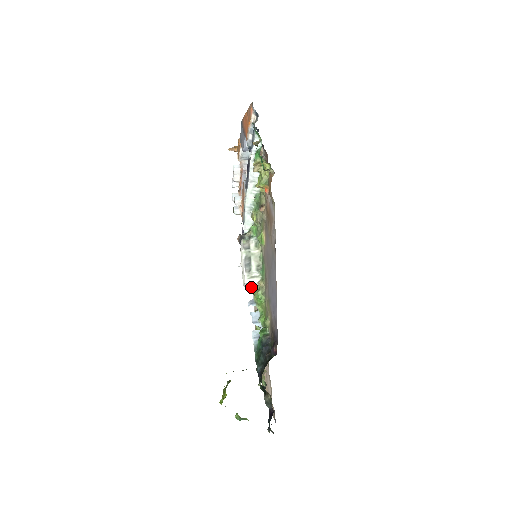
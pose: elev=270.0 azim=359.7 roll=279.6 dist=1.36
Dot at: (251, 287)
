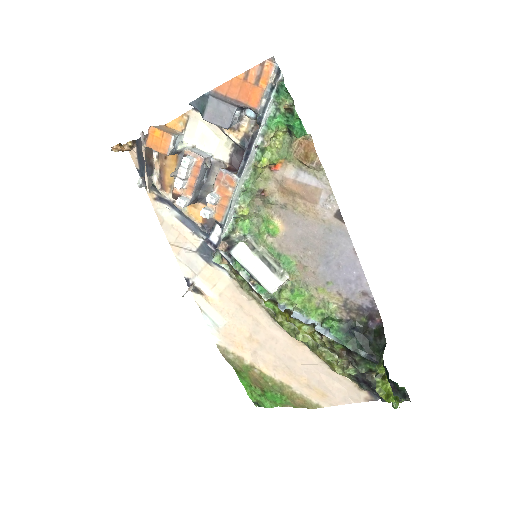
Dot at: occluded
